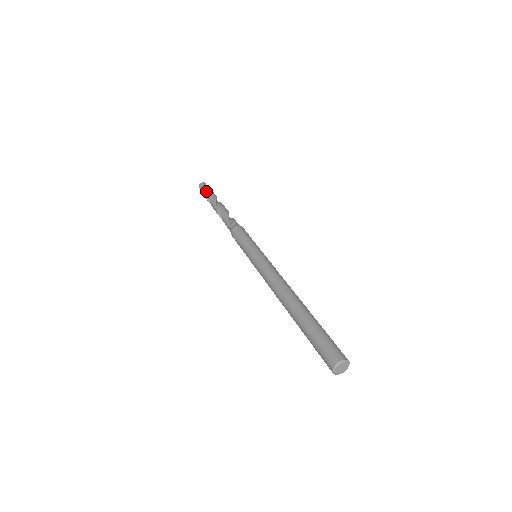
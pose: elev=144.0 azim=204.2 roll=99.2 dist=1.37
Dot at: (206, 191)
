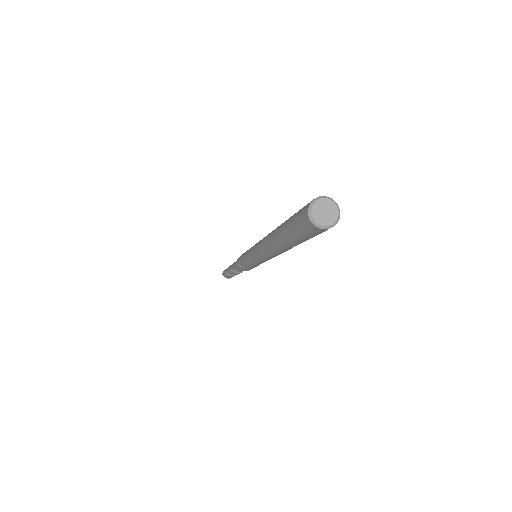
Dot at: (226, 272)
